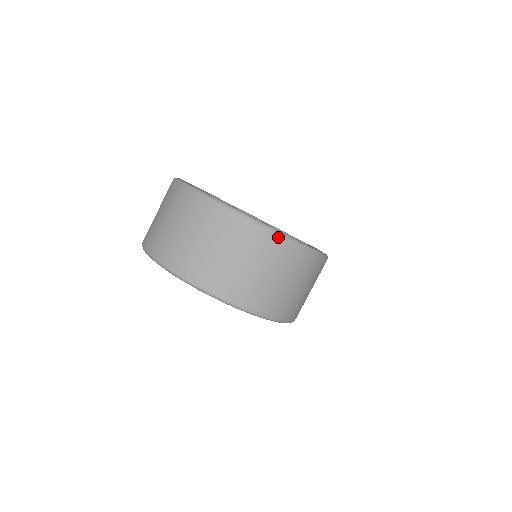
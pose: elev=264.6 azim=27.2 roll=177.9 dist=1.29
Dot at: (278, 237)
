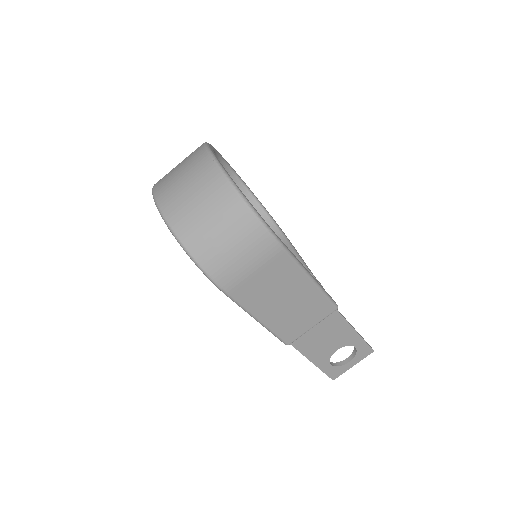
Dot at: (218, 170)
